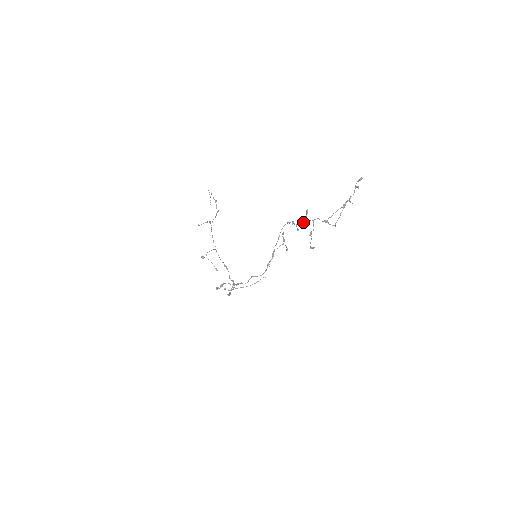
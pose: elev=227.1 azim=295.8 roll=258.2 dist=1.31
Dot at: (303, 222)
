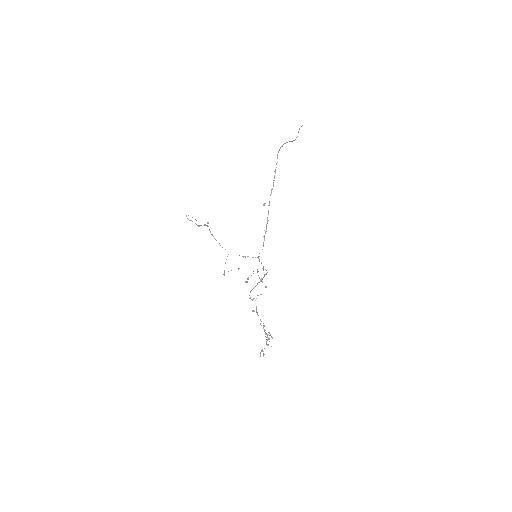
Dot at: occluded
